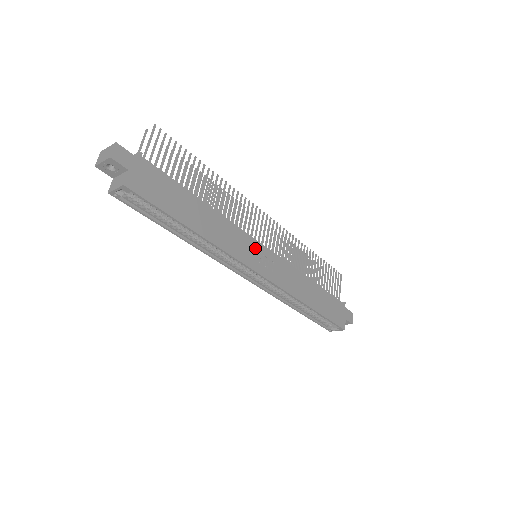
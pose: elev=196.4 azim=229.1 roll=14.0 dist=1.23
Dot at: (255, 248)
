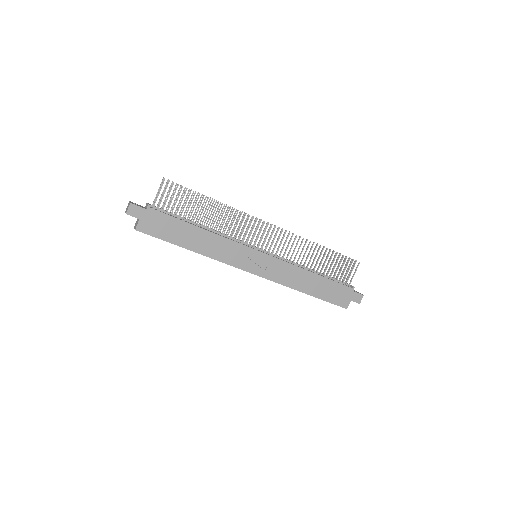
Dot at: (249, 254)
